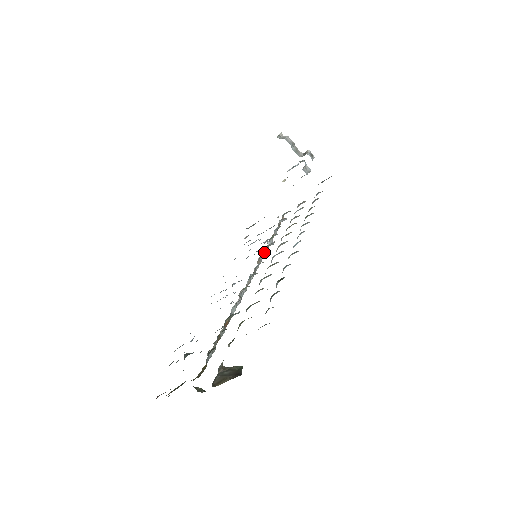
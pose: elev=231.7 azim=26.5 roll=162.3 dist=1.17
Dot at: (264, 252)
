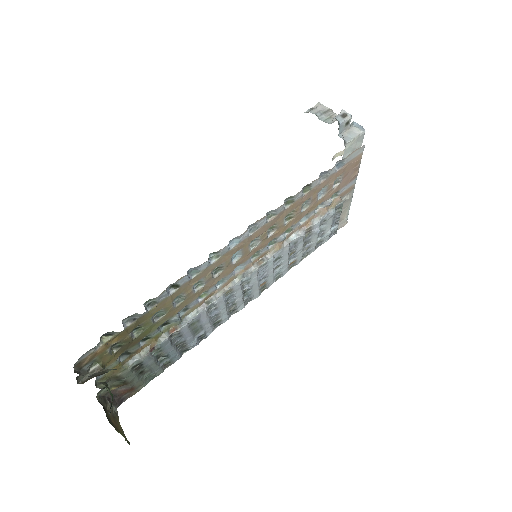
Dot at: (274, 249)
